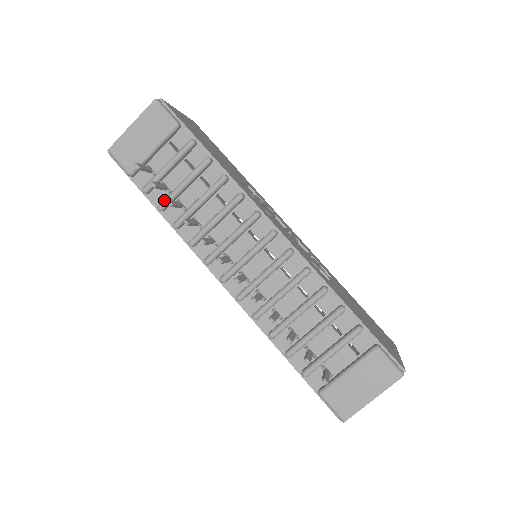
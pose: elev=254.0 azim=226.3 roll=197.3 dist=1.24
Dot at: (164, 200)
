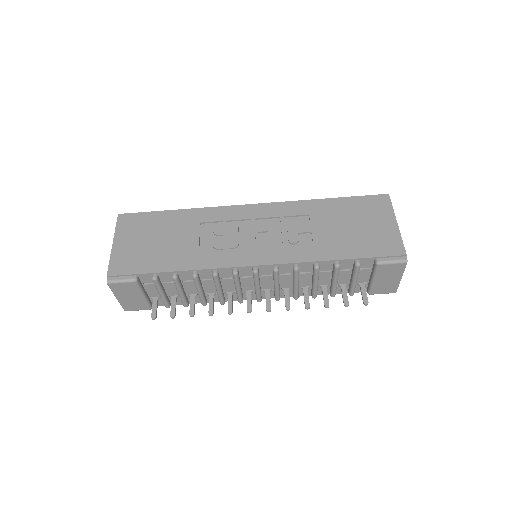
Dot at: (183, 304)
